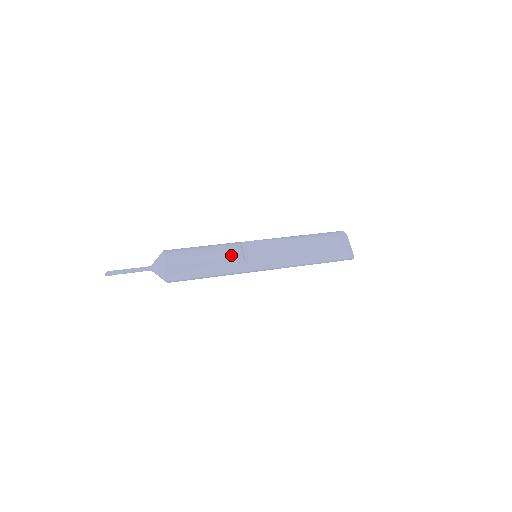
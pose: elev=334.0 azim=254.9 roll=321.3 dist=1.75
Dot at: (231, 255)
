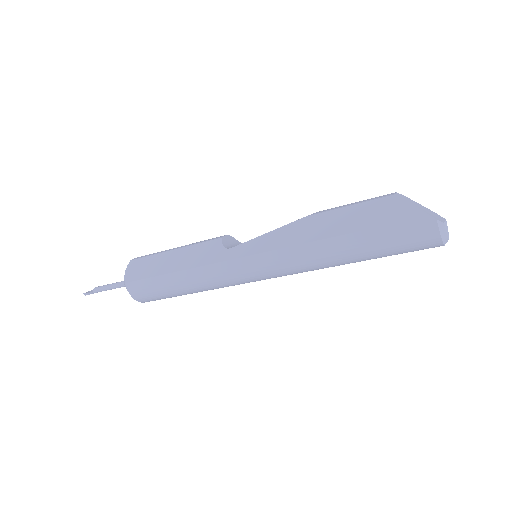
Dot at: (208, 240)
